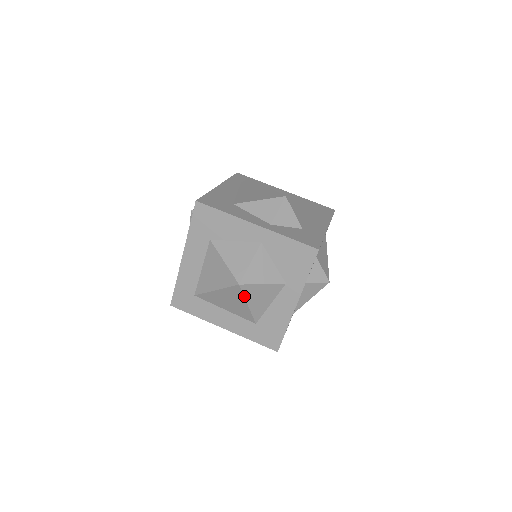
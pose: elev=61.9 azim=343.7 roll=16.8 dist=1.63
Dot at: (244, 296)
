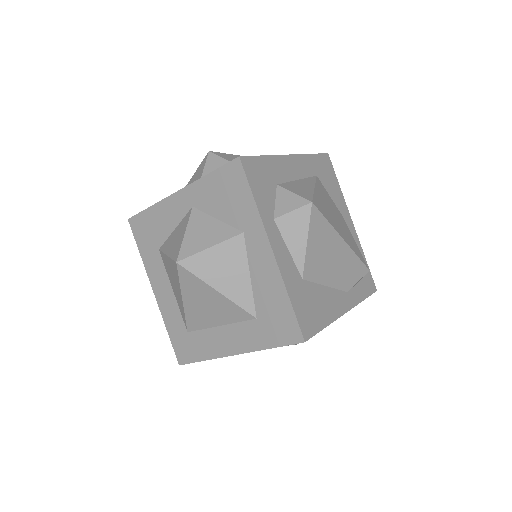
Dot at: (199, 278)
